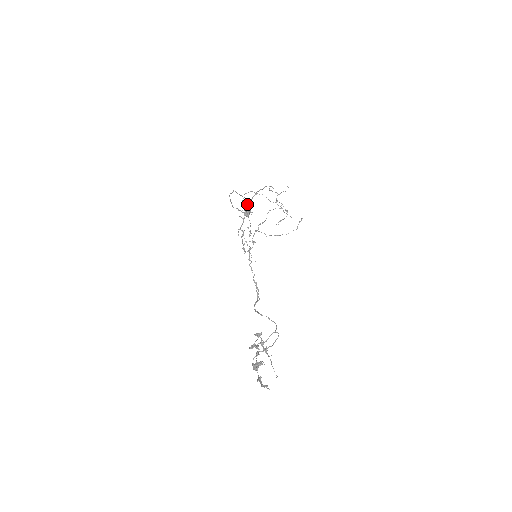
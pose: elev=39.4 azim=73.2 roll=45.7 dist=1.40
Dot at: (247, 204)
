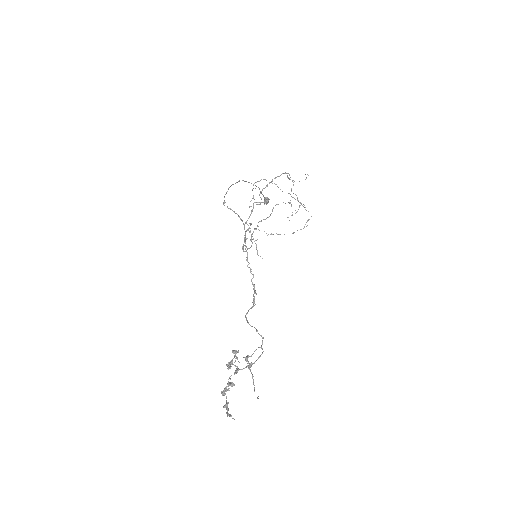
Dot at: (260, 193)
